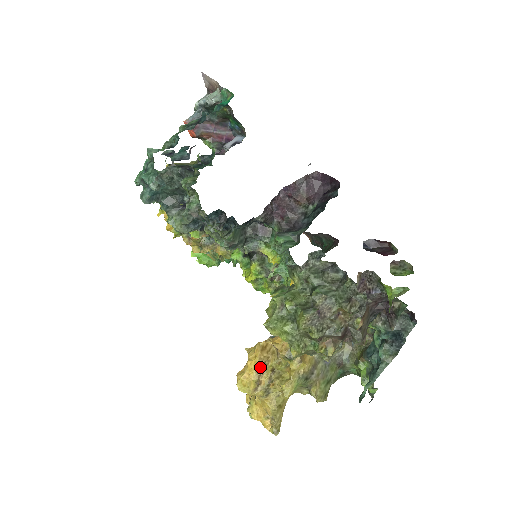
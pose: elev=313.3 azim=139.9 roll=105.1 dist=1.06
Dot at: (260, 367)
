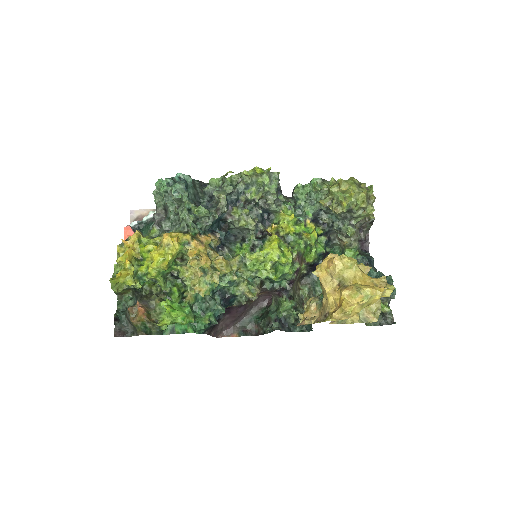
Dot at: occluded
